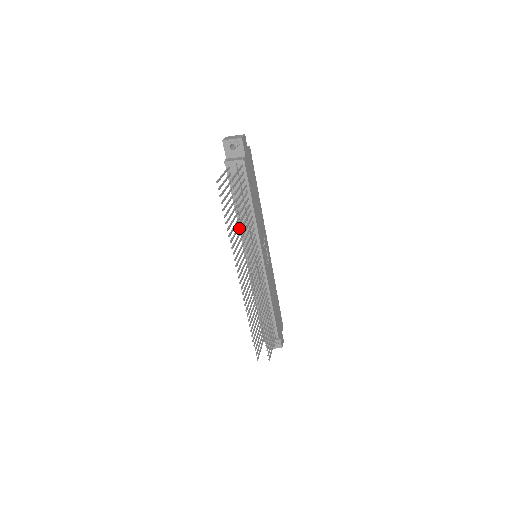
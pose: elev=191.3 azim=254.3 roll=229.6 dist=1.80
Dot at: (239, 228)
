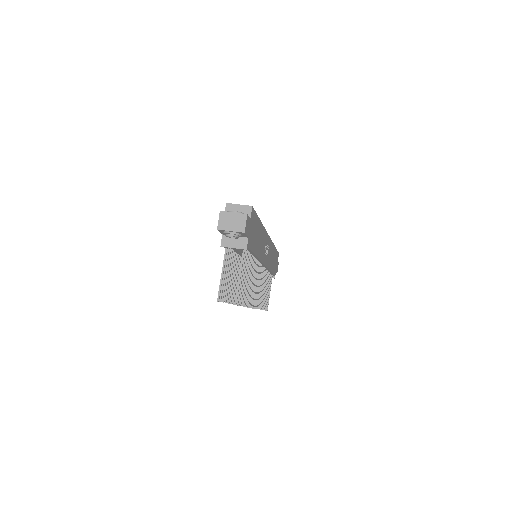
Dot at: occluded
